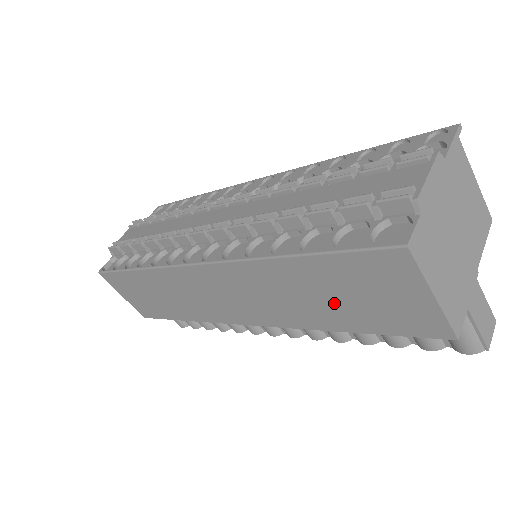
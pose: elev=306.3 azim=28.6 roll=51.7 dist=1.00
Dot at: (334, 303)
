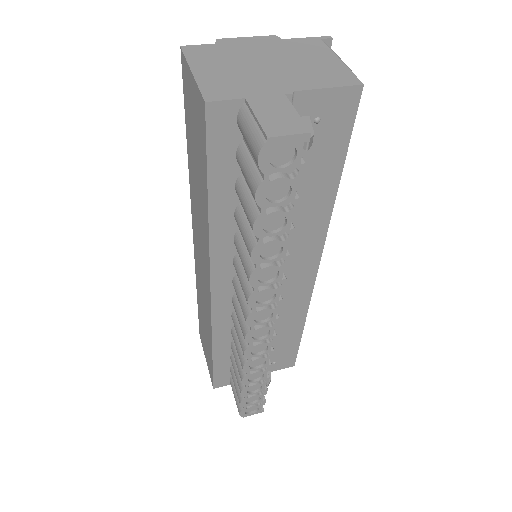
Dot at: (198, 170)
